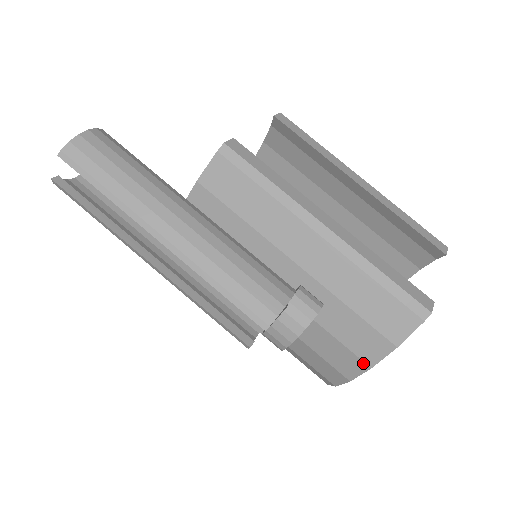
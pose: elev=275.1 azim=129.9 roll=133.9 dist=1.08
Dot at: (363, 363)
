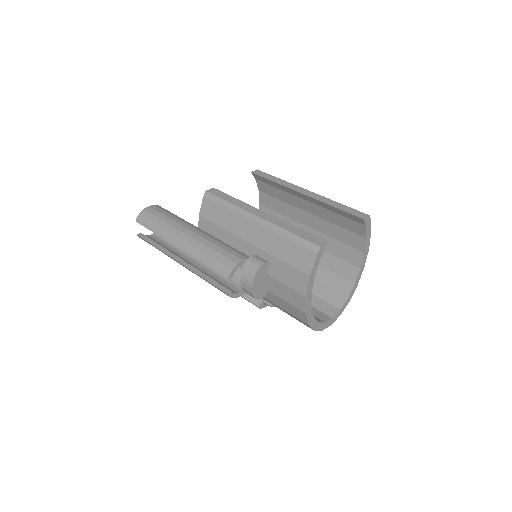
Dot at: (301, 295)
